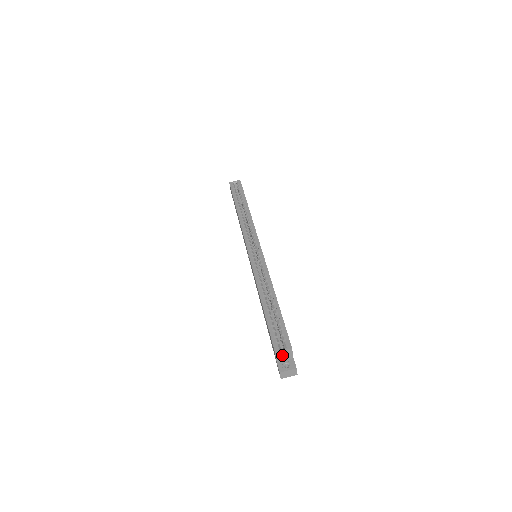
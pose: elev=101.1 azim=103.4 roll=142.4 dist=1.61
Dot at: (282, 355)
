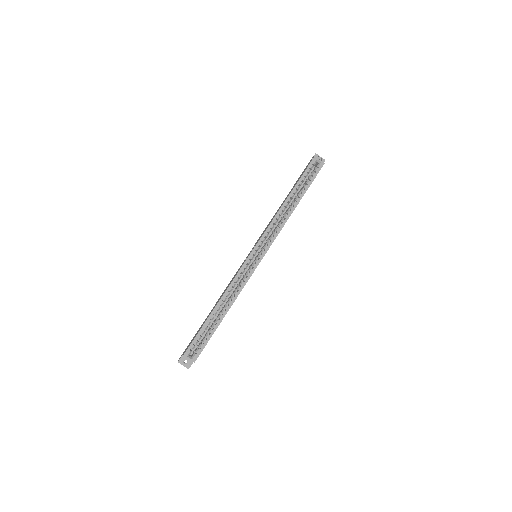
Dot at: occluded
